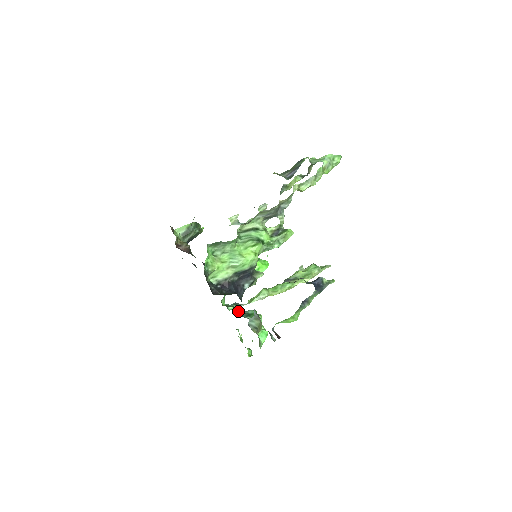
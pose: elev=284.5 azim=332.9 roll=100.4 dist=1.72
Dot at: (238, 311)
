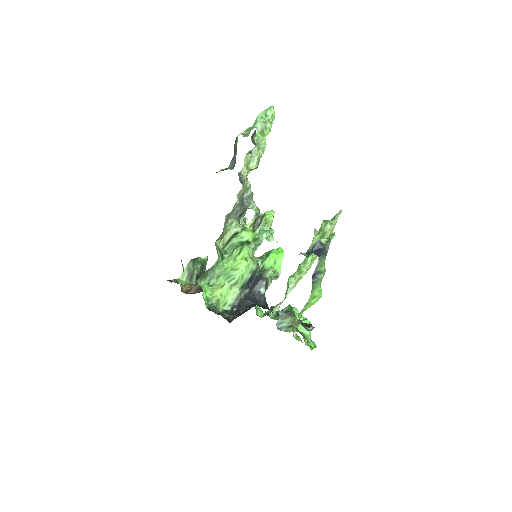
Dot at: (275, 315)
